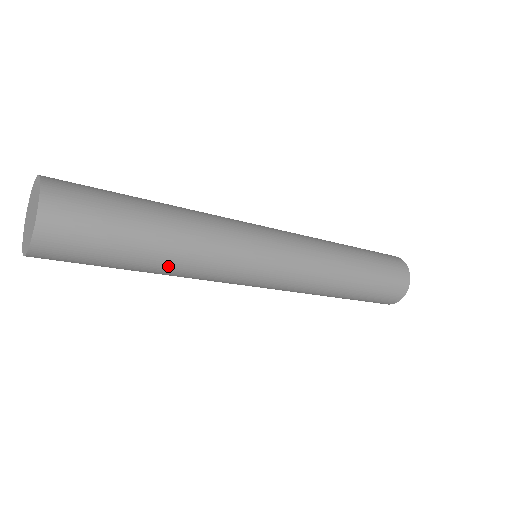
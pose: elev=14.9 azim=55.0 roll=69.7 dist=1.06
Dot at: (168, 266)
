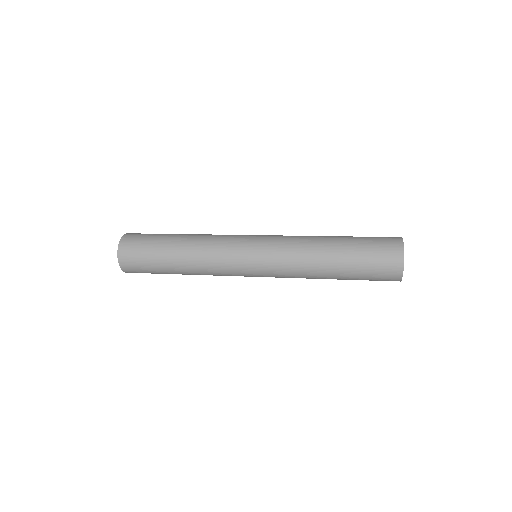
Dot at: (185, 258)
